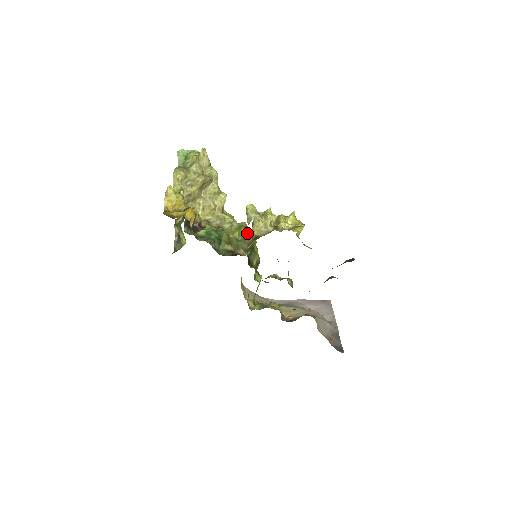
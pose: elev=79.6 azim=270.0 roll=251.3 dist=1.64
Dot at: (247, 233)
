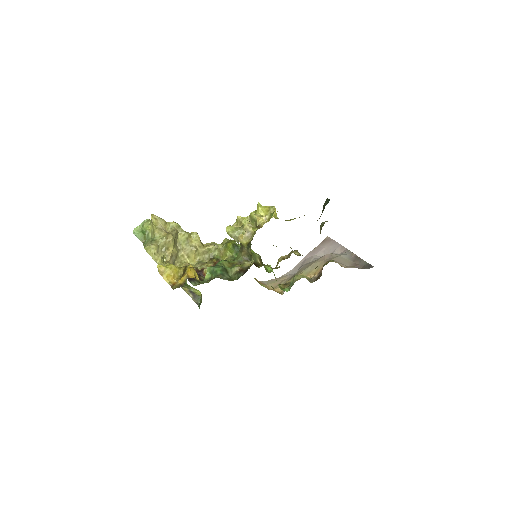
Dot at: (235, 246)
